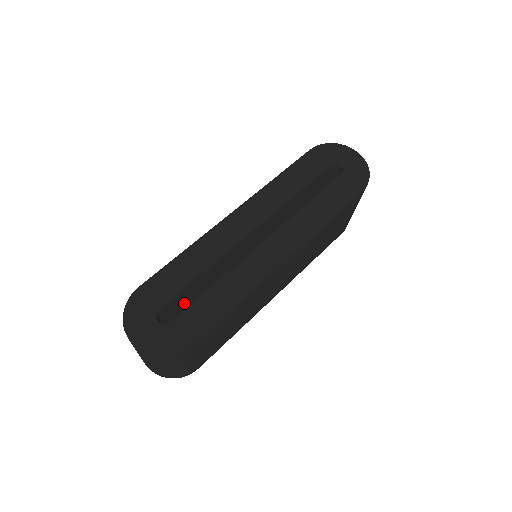
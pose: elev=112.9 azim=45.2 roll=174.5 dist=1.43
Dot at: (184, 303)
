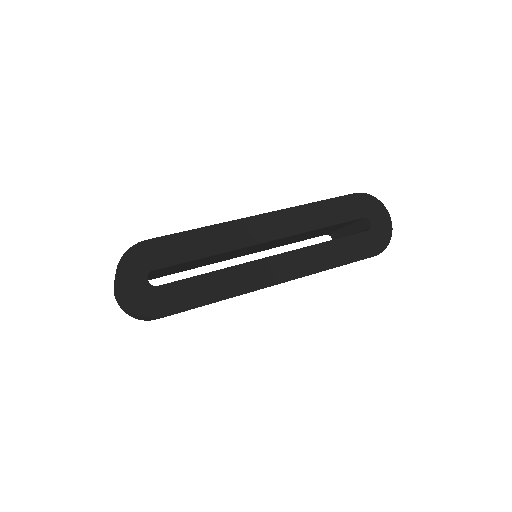
Dot at: (176, 268)
